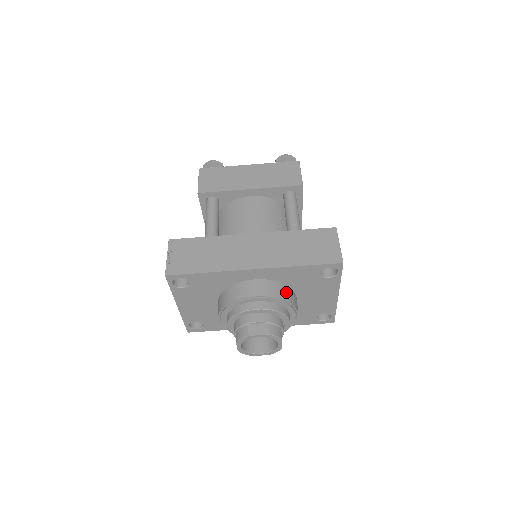
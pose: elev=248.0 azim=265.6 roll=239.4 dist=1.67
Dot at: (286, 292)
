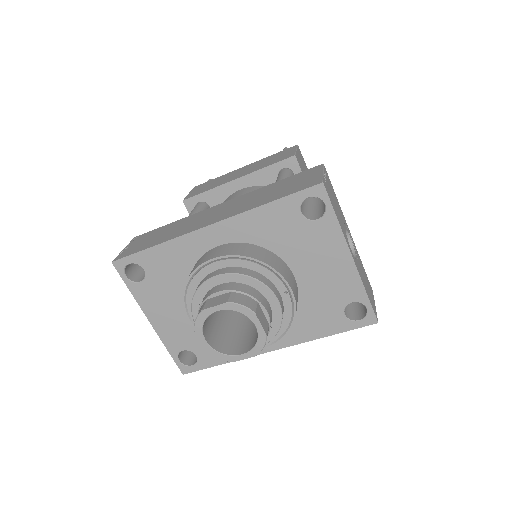
Dot at: (262, 254)
